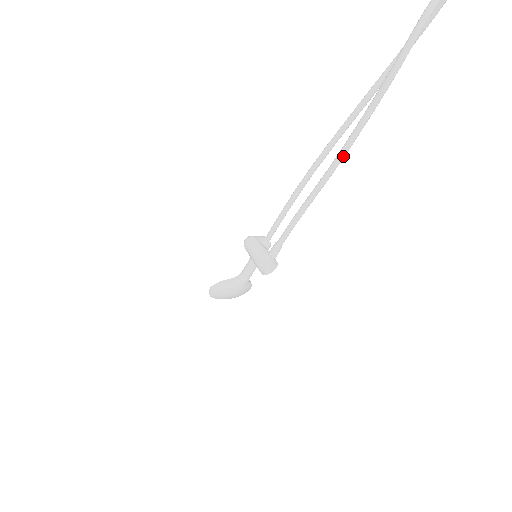
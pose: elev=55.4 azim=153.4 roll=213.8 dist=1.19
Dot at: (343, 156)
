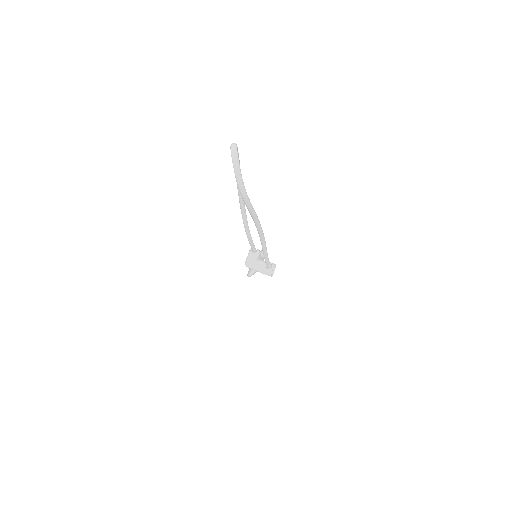
Dot at: (264, 238)
